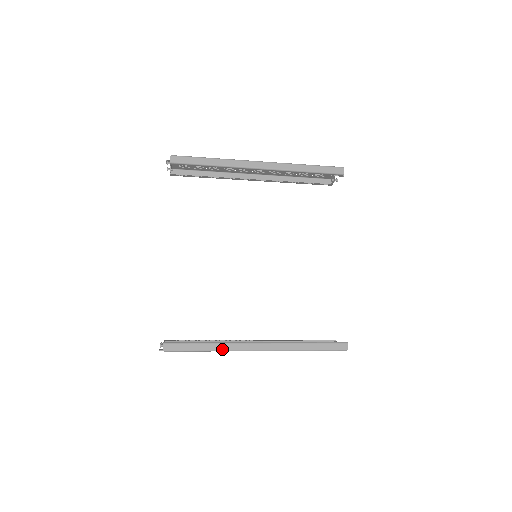
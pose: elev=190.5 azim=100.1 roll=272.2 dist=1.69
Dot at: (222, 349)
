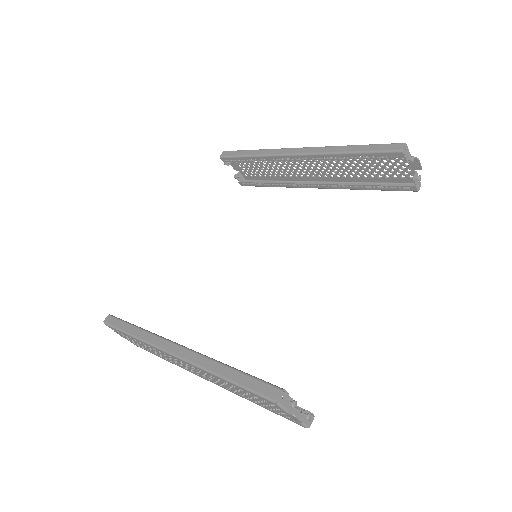
Dot at: (143, 338)
